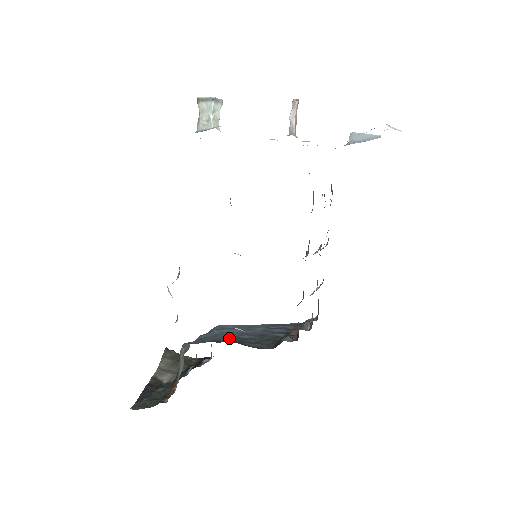
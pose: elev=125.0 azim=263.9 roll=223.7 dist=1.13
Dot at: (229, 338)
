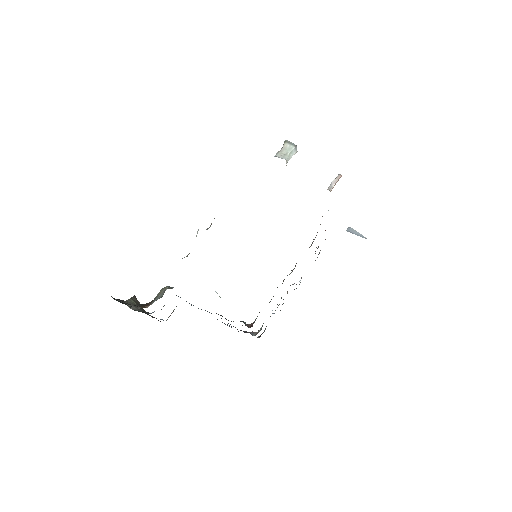
Dot at: occluded
